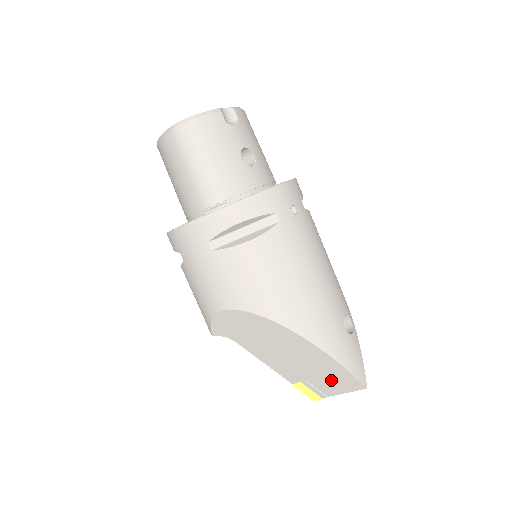
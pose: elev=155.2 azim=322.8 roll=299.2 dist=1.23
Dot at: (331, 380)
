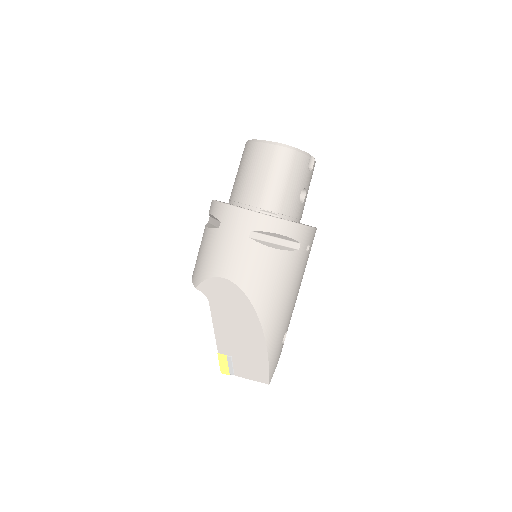
Dot at: (250, 366)
